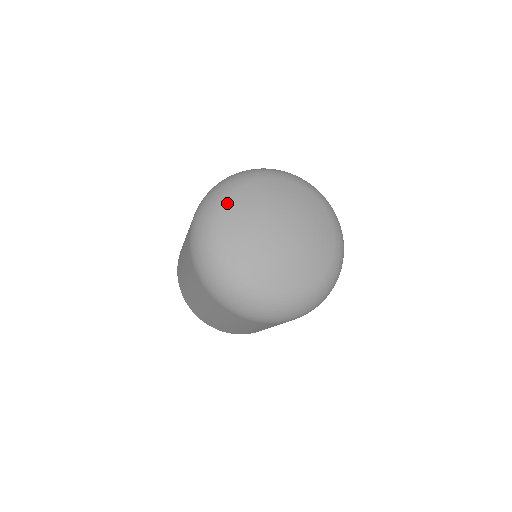
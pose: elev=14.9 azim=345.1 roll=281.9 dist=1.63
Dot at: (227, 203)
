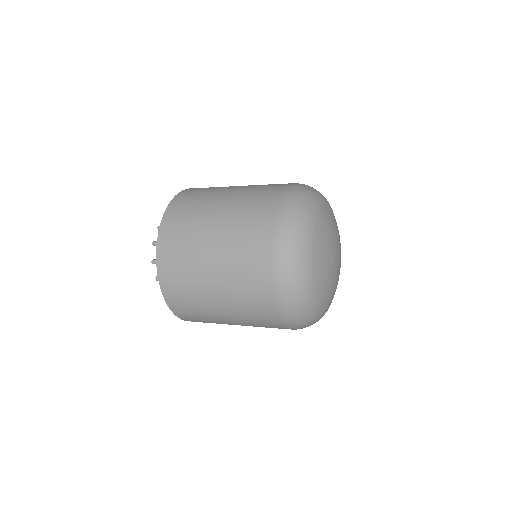
Dot at: (315, 278)
